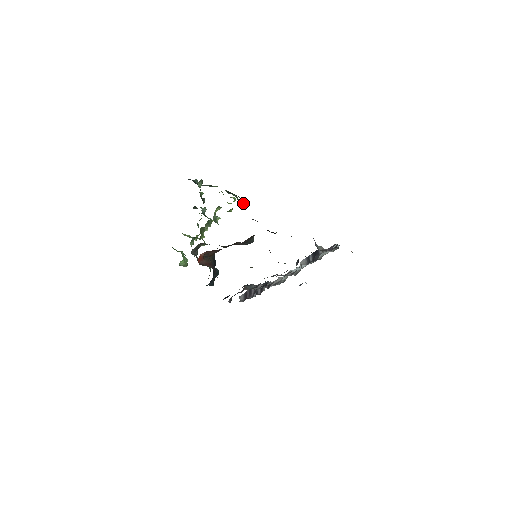
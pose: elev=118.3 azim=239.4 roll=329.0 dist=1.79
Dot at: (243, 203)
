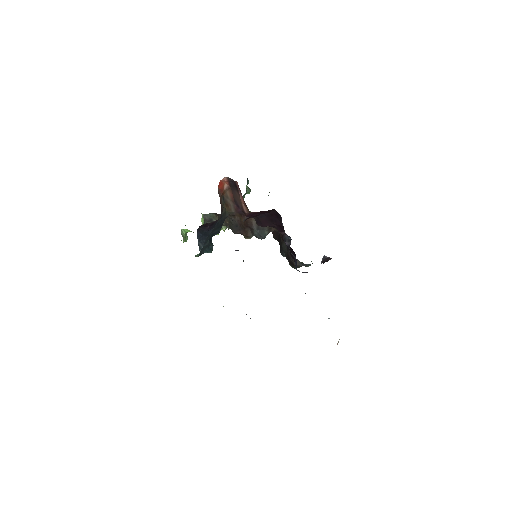
Dot at: occluded
